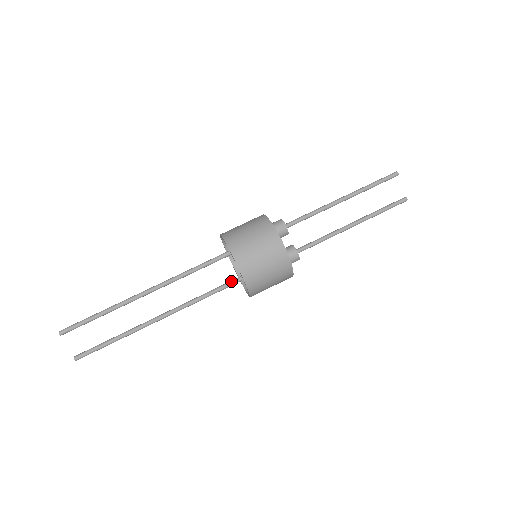
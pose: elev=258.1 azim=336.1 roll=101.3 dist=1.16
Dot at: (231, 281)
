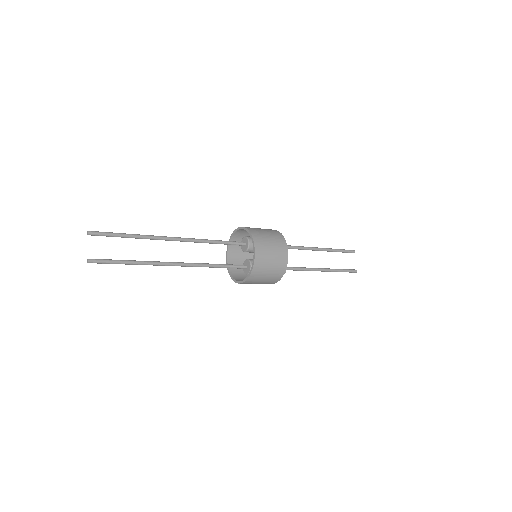
Dot at: occluded
